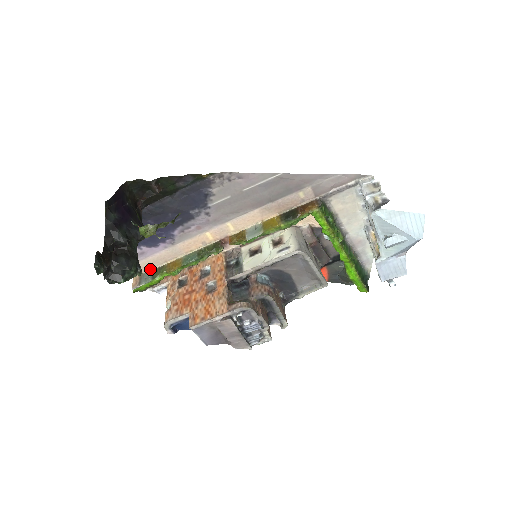
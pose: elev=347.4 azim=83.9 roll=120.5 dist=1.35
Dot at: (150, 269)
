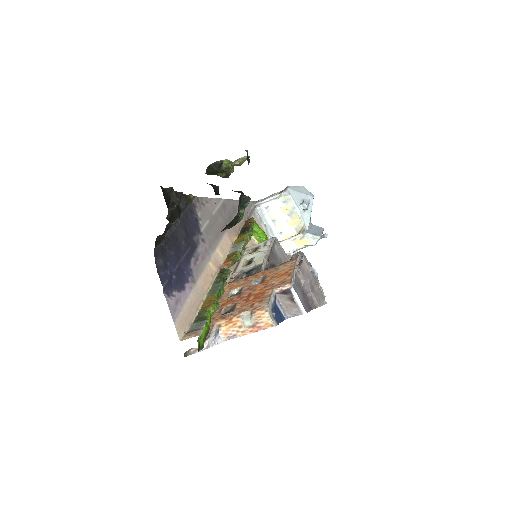
Dot at: (189, 325)
